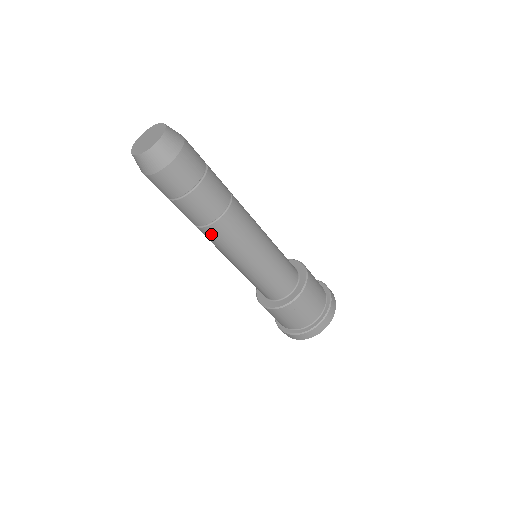
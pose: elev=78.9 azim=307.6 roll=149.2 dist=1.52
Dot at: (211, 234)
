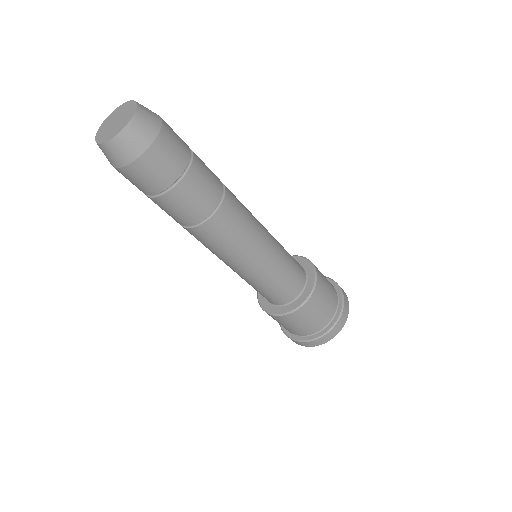
Dot at: (201, 235)
